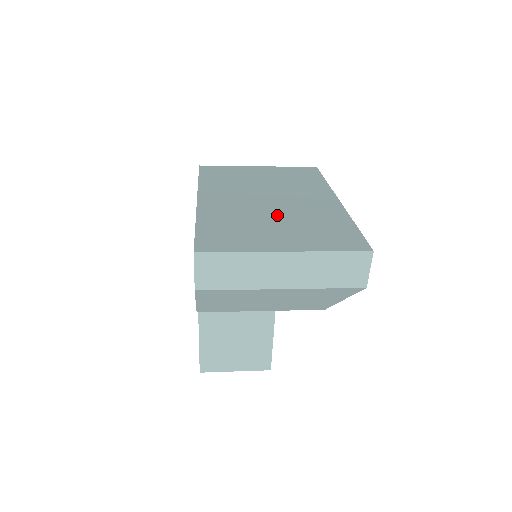
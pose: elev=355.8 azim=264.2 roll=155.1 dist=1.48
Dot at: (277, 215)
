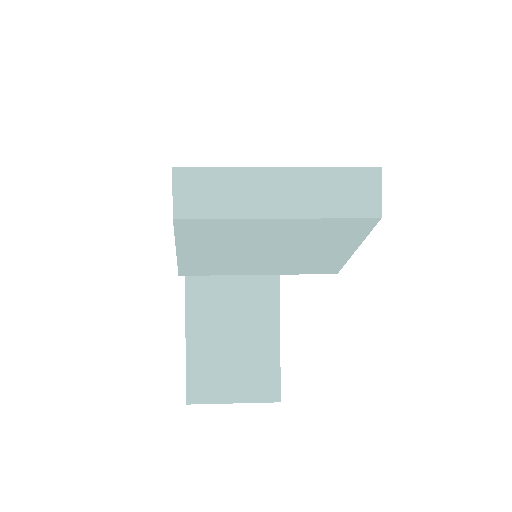
Dot at: occluded
